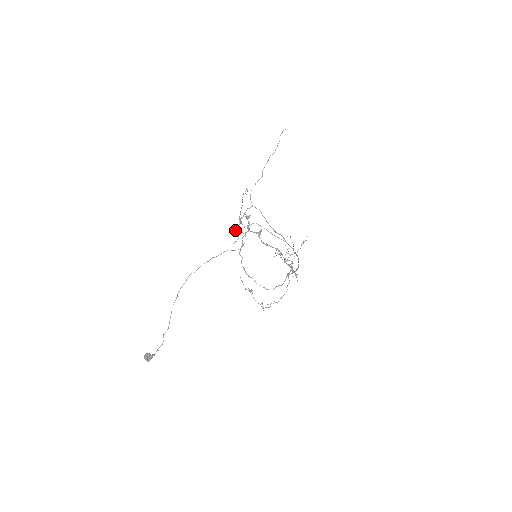
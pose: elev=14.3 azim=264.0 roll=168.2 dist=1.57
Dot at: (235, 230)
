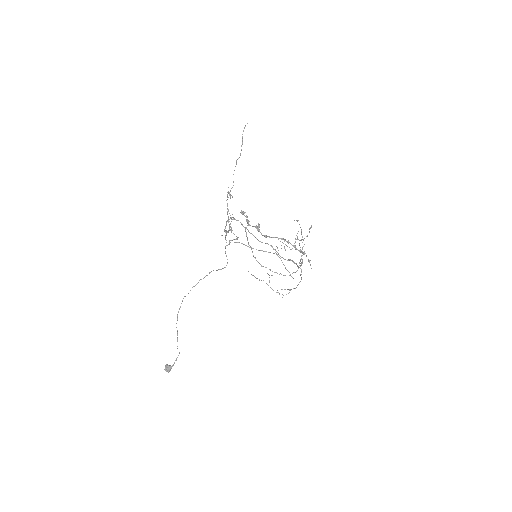
Dot at: (225, 238)
